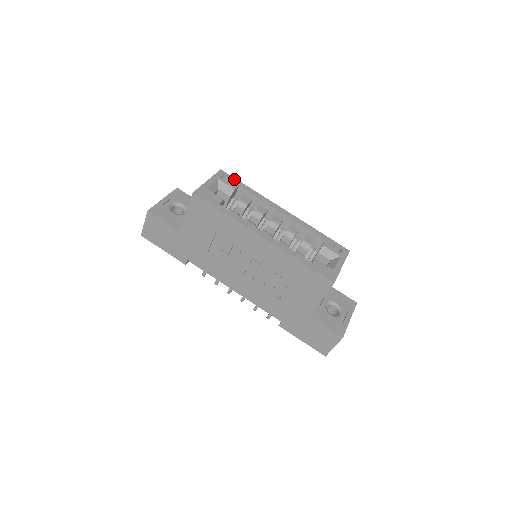
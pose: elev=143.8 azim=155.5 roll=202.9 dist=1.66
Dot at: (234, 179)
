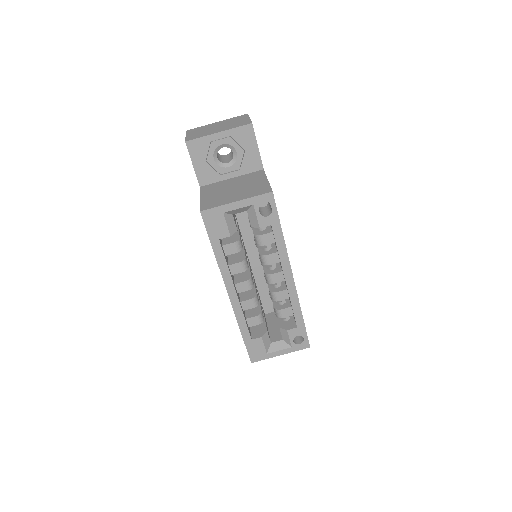
Dot at: (275, 213)
